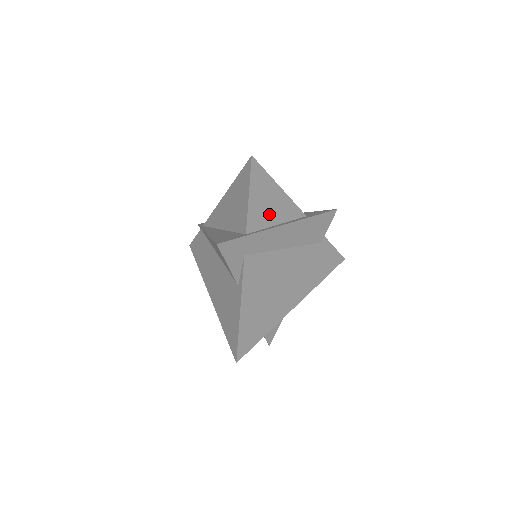
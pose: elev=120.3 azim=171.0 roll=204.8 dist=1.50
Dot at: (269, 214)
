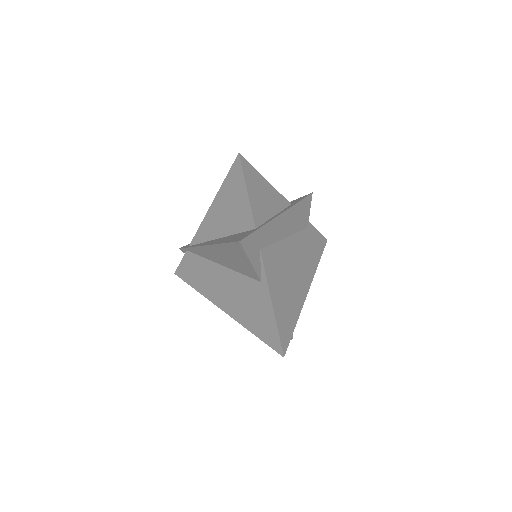
Dot at: (266, 207)
